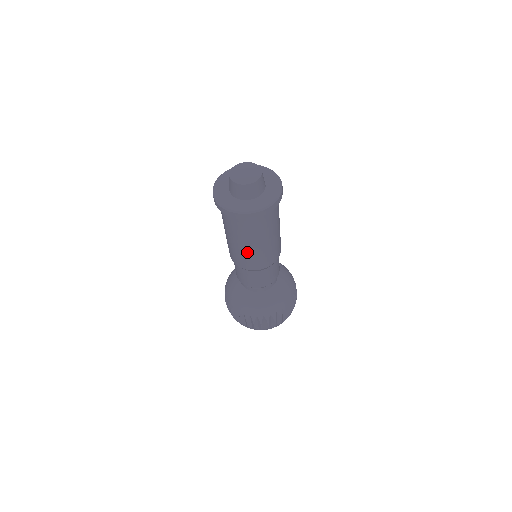
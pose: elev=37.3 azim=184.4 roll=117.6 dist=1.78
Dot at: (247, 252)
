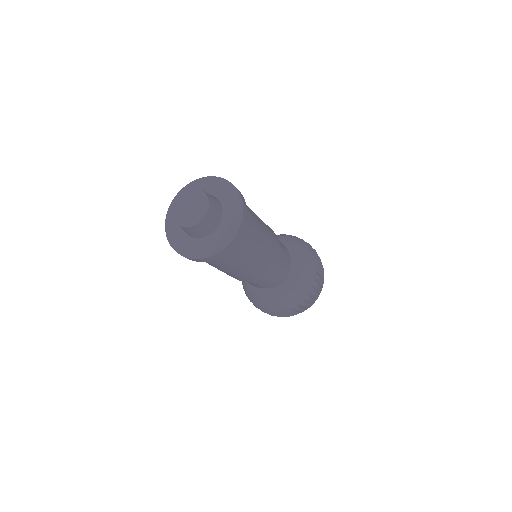
Dot at: occluded
